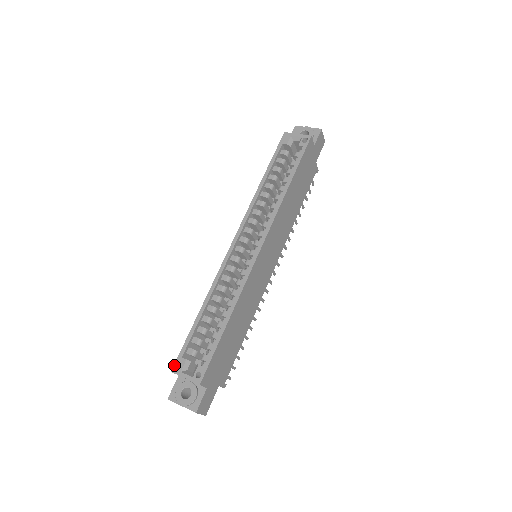
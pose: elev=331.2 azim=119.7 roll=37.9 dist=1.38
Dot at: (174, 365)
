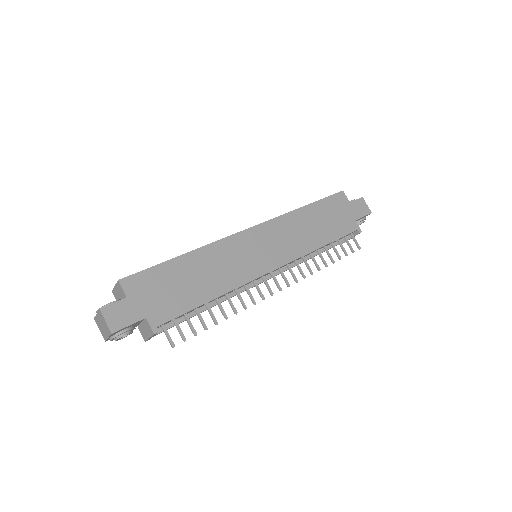
Dot at: occluded
